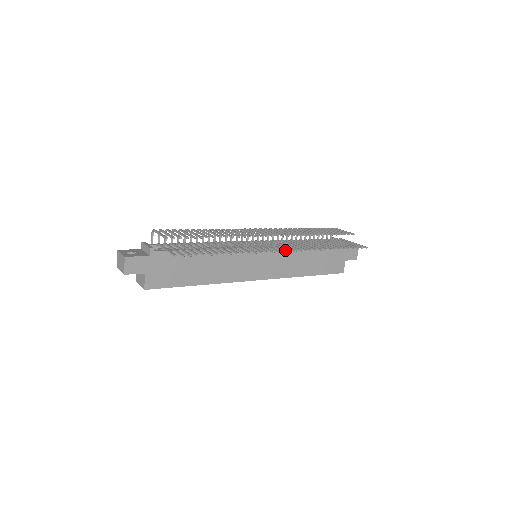
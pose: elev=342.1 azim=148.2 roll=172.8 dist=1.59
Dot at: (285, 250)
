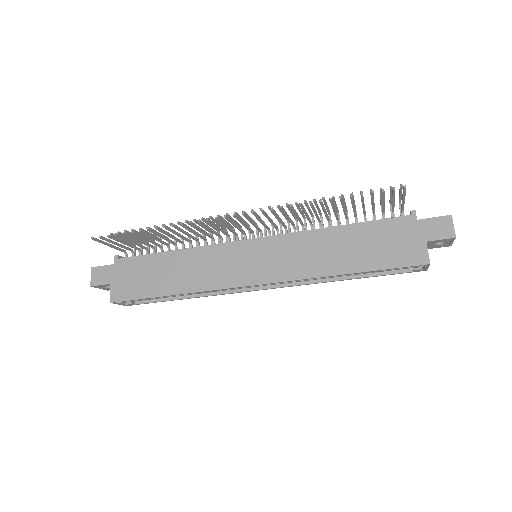
Dot at: occluded
